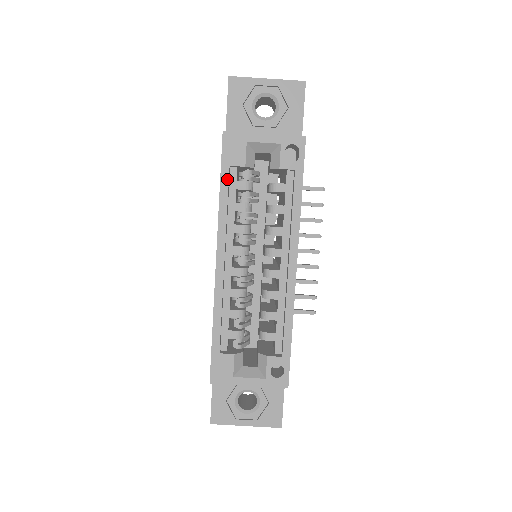
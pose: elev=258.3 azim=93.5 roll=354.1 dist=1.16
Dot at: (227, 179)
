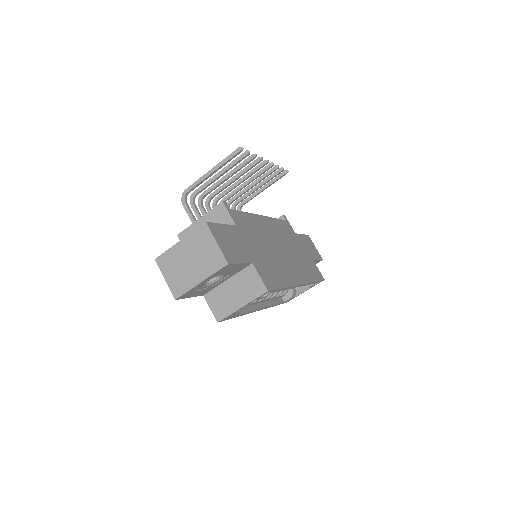
Dot at: occluded
